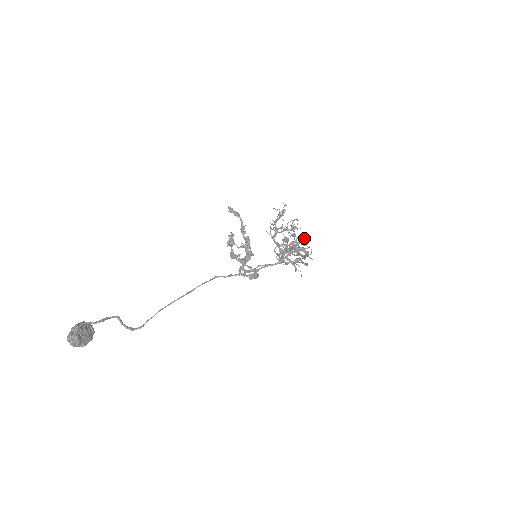
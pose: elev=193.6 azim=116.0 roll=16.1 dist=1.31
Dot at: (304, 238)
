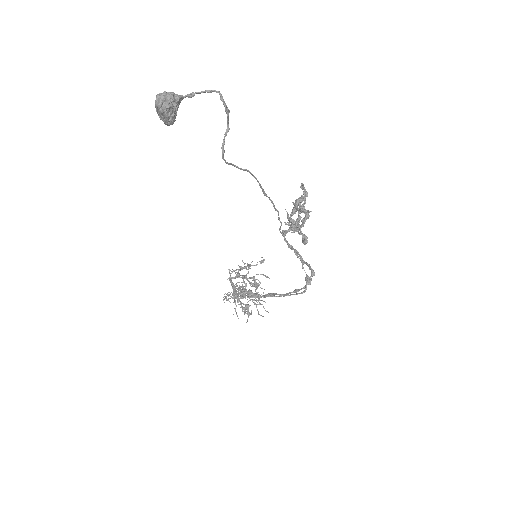
Dot at: (259, 298)
